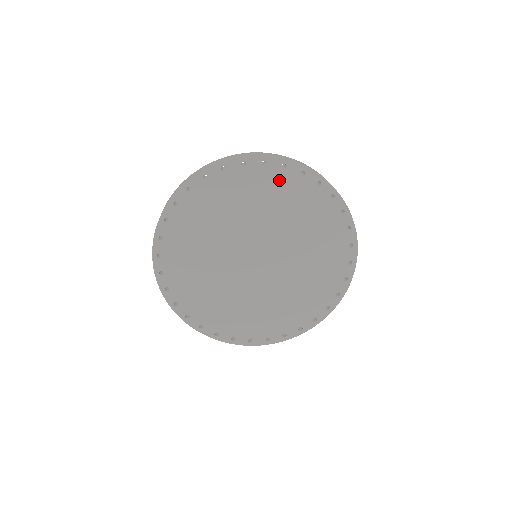
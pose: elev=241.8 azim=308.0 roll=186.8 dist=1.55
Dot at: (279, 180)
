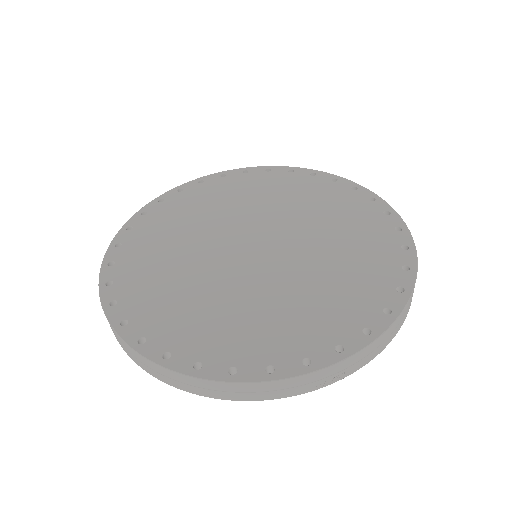
Dot at: (188, 197)
